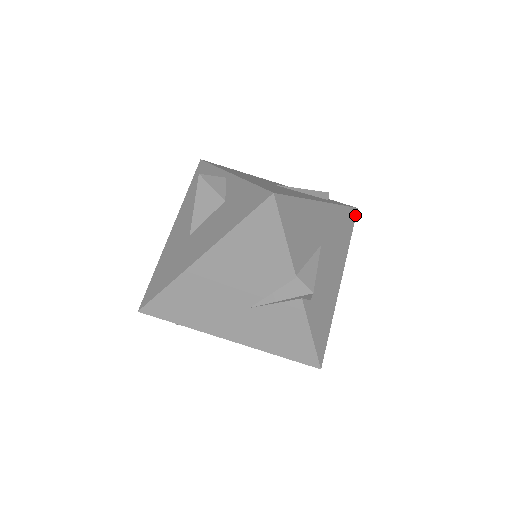
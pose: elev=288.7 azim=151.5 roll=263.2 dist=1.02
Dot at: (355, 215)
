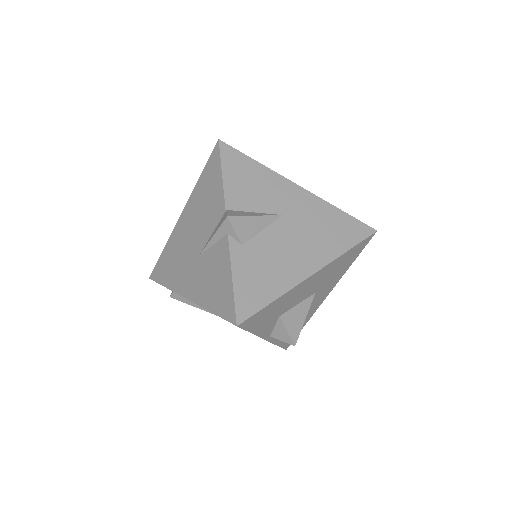
Dot at: (369, 234)
